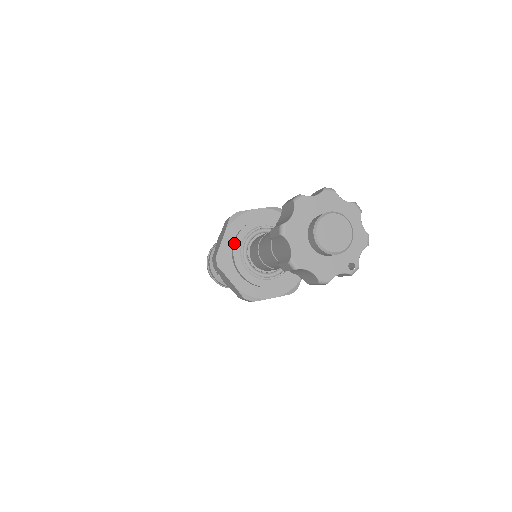
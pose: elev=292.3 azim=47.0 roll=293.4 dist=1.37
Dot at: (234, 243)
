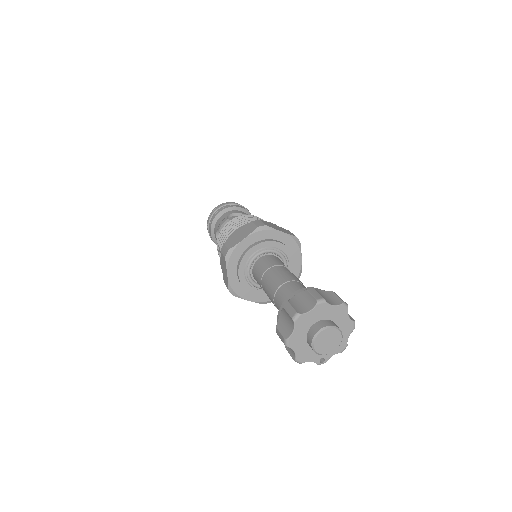
Dot at: (249, 250)
